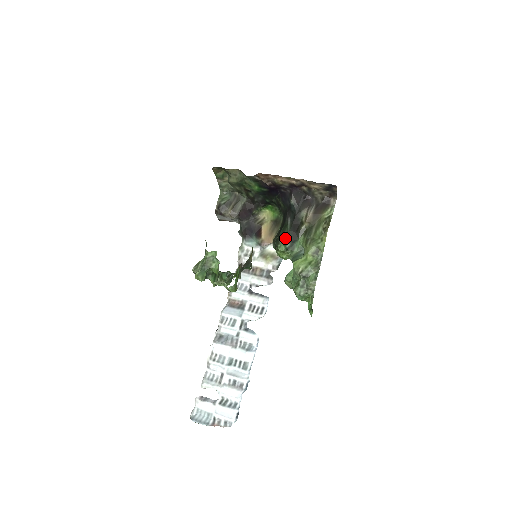
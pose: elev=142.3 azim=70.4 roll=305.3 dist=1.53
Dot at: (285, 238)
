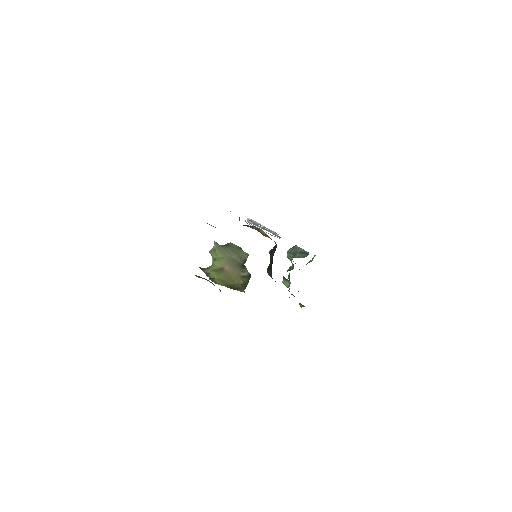
Dot at: occluded
